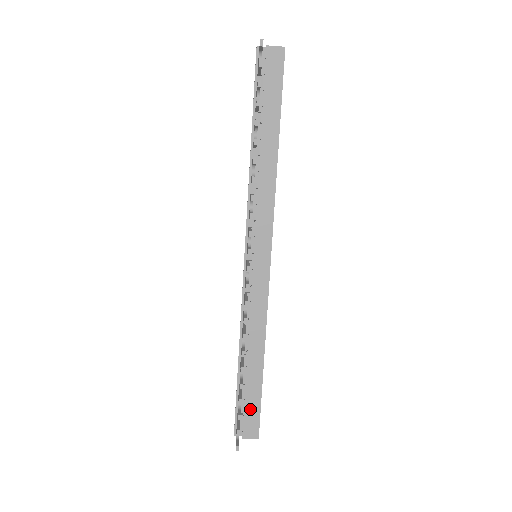
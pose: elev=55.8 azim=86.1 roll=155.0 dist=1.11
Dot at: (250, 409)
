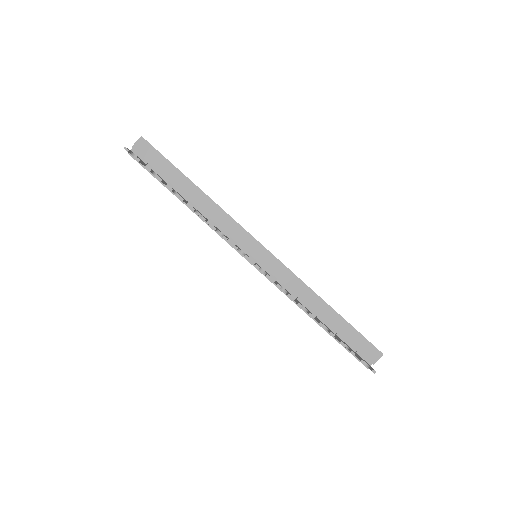
Dot at: (357, 343)
